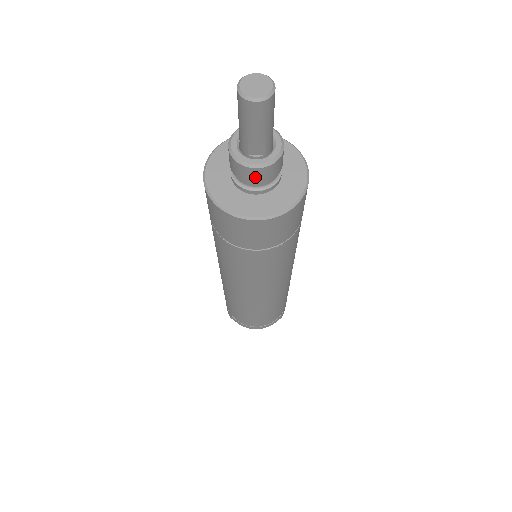
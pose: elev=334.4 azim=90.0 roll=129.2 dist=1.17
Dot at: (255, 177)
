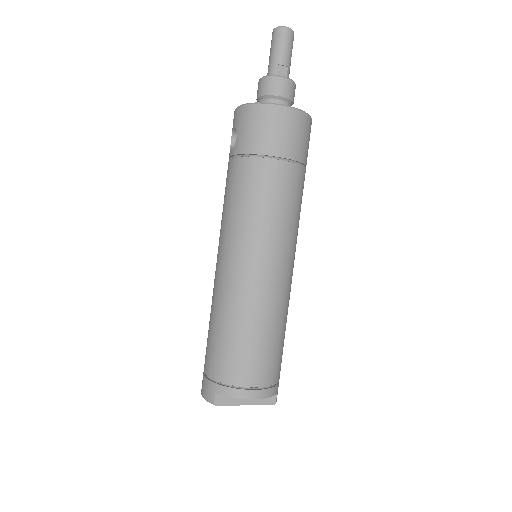
Dot at: (282, 88)
